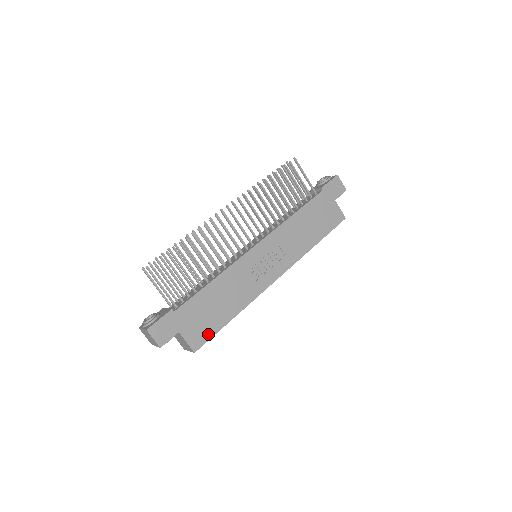
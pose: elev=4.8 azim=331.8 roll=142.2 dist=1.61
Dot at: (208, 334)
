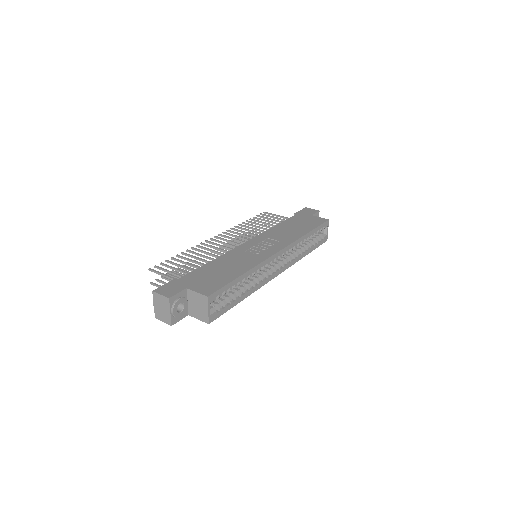
Dot at: (218, 286)
